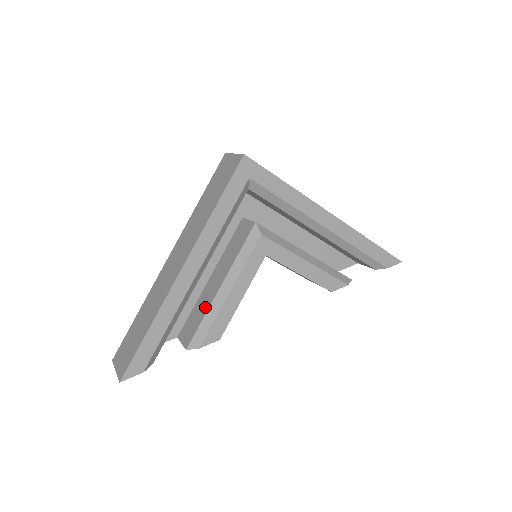
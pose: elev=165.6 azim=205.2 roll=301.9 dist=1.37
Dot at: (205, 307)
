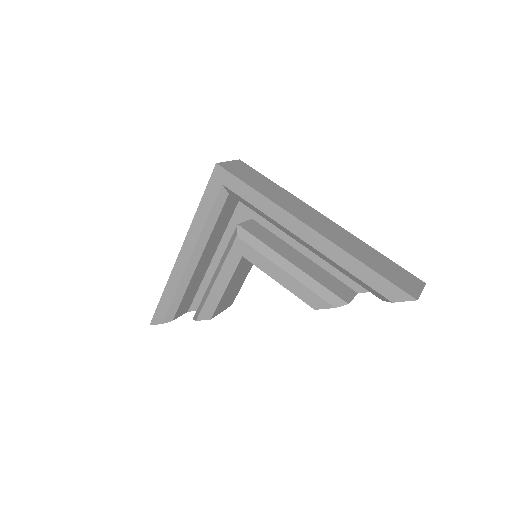
Dot at: occluded
